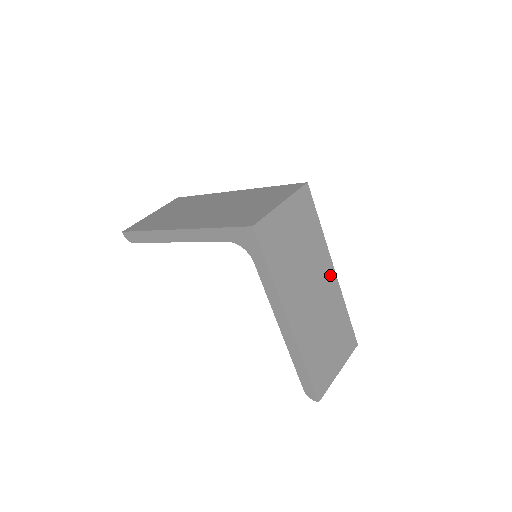
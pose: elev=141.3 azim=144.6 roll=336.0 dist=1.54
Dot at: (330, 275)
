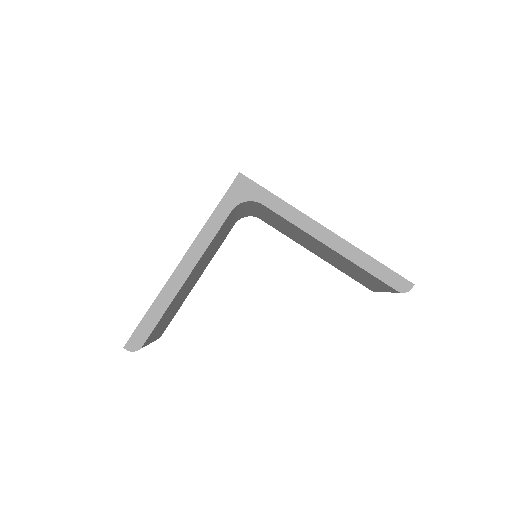
Dot at: occluded
